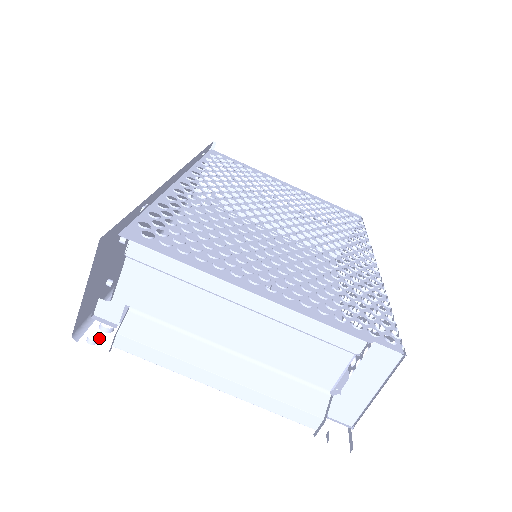
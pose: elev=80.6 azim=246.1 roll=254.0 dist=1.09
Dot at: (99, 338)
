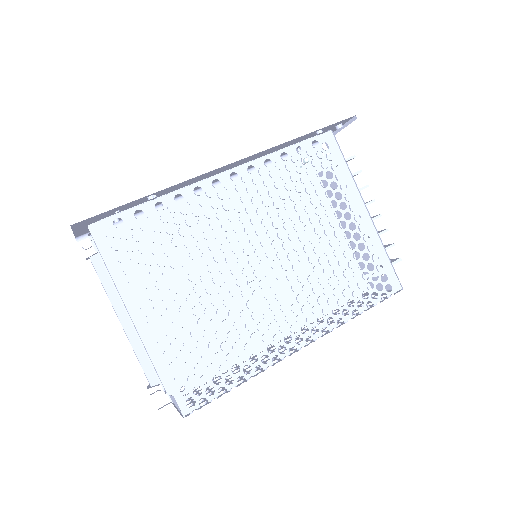
Dot at: occluded
